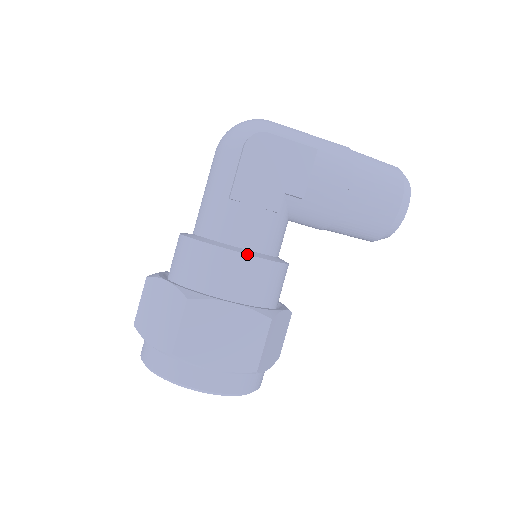
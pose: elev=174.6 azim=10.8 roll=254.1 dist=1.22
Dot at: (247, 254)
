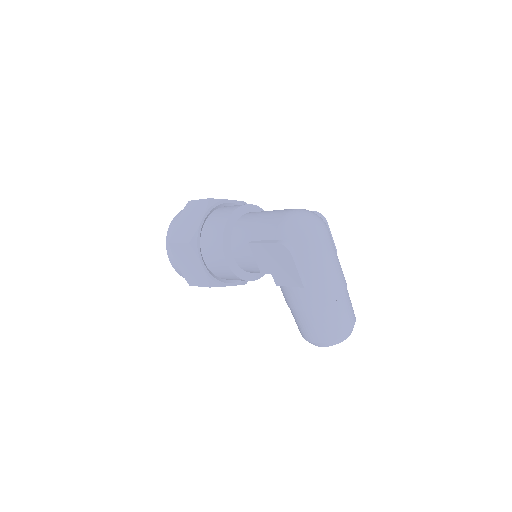
Dot at: (228, 265)
